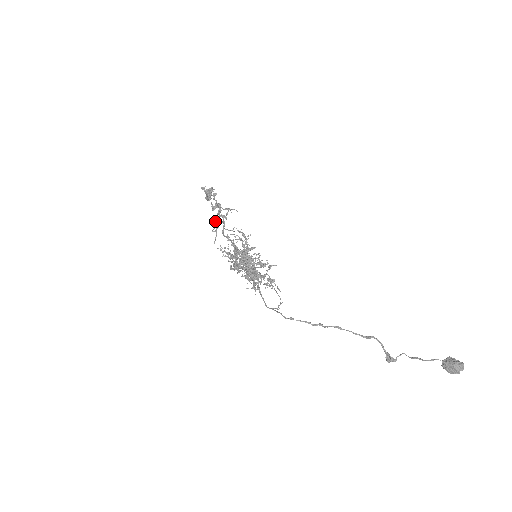
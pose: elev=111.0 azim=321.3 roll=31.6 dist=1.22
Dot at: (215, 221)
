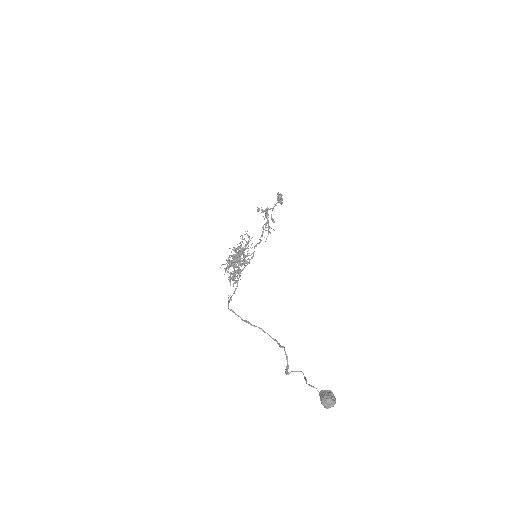
Dot at: occluded
